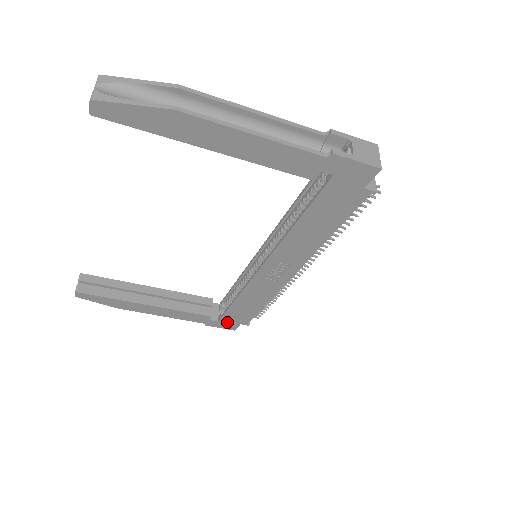
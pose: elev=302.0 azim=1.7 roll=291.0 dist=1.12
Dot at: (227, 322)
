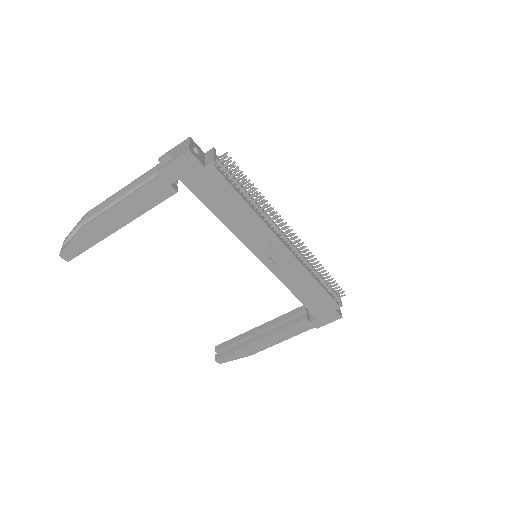
Dot at: (324, 315)
